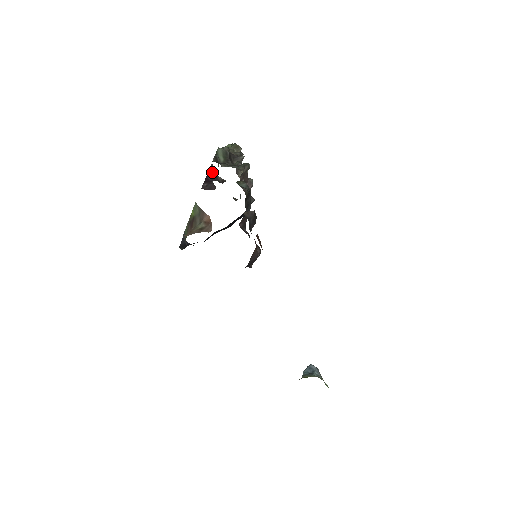
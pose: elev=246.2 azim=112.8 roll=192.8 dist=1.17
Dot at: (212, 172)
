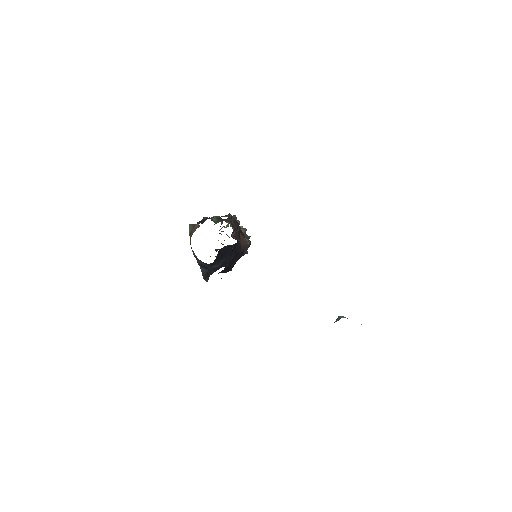
Dot at: (205, 220)
